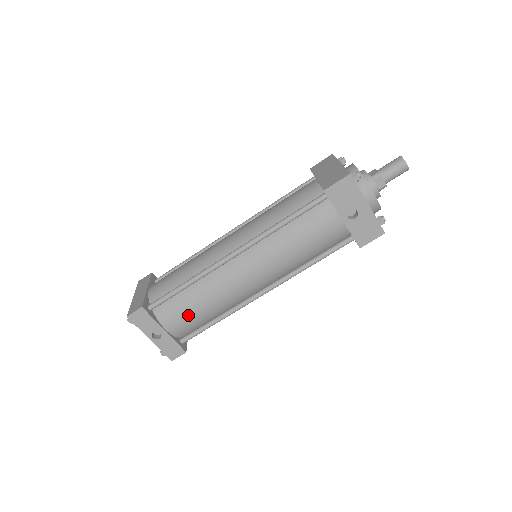
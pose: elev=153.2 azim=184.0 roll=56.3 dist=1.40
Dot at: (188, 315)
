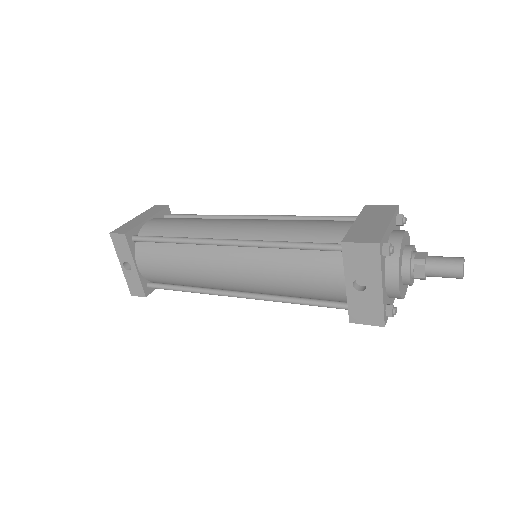
Dot at: (161, 268)
